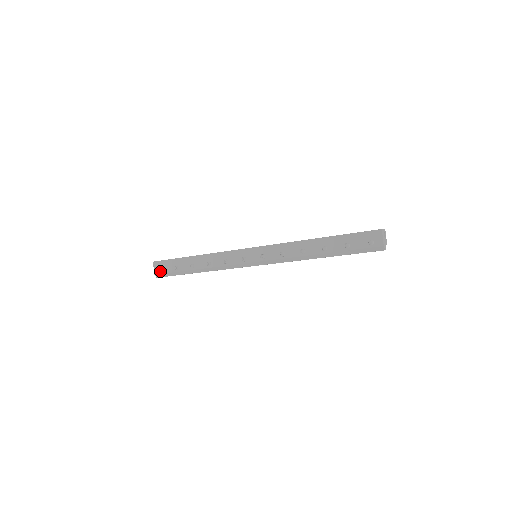
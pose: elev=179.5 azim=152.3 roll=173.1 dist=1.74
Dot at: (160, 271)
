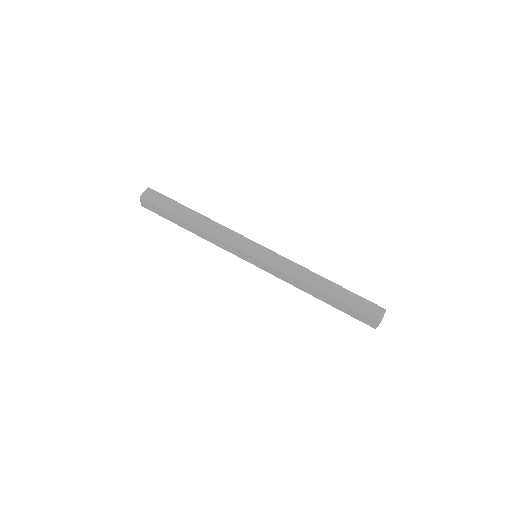
Dot at: (148, 207)
